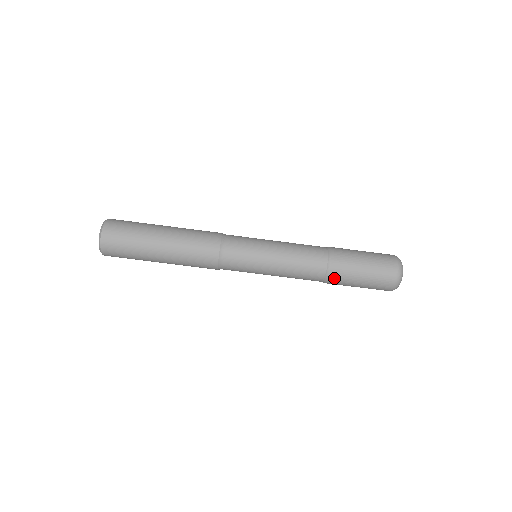
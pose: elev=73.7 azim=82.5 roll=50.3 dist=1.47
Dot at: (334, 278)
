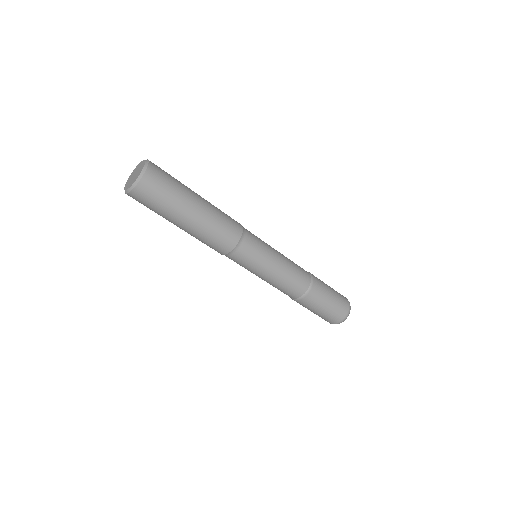
Dot at: (305, 301)
